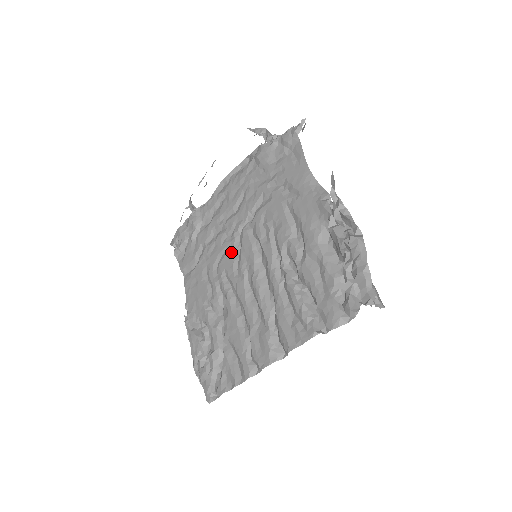
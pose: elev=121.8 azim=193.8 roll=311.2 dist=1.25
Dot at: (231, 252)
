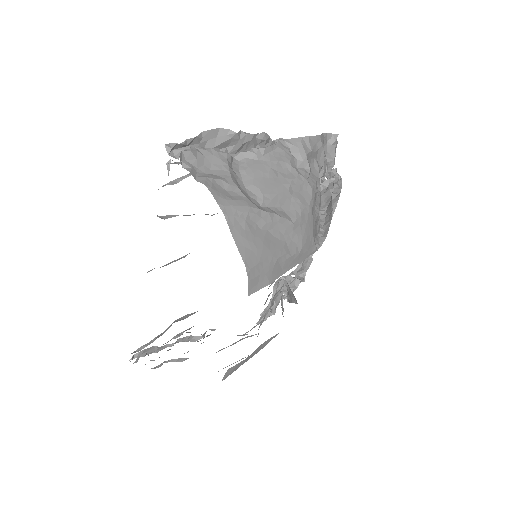
Dot at: occluded
